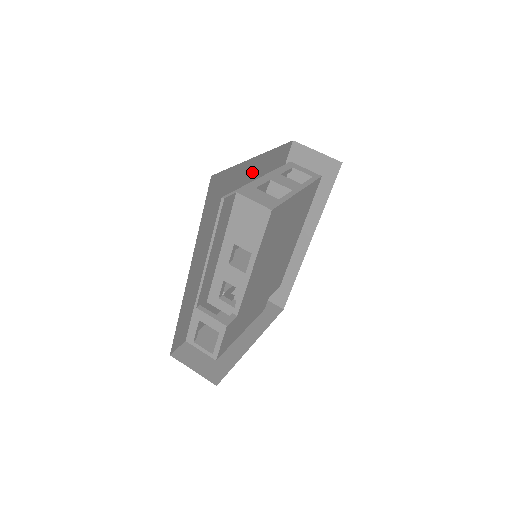
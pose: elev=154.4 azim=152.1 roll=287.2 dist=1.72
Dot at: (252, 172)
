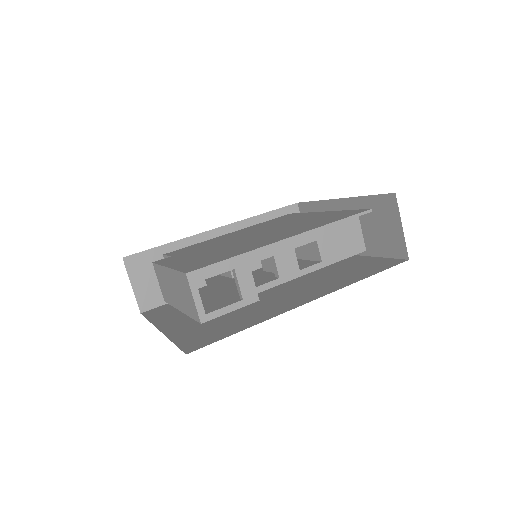
Dot at: occluded
